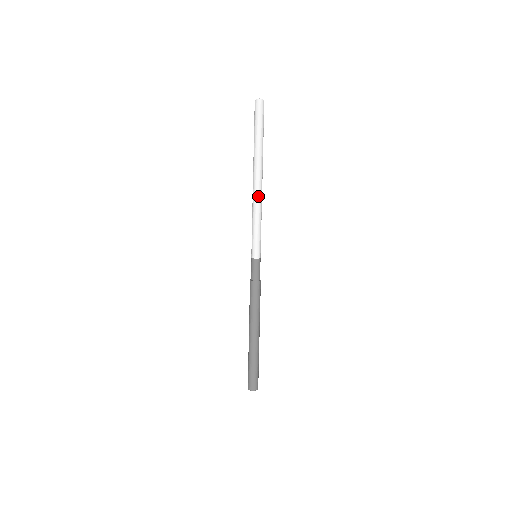
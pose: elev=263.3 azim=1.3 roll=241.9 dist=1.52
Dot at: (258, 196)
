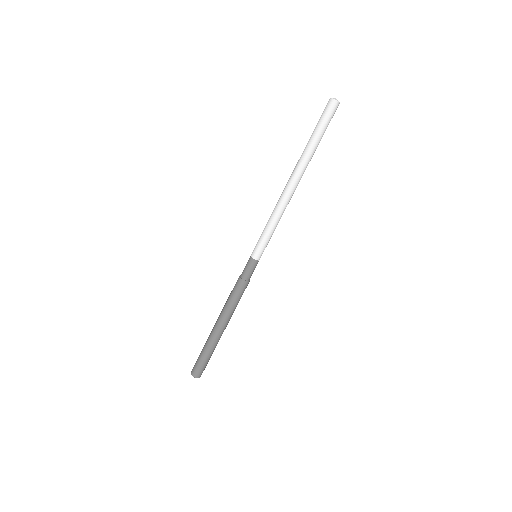
Dot at: (286, 199)
